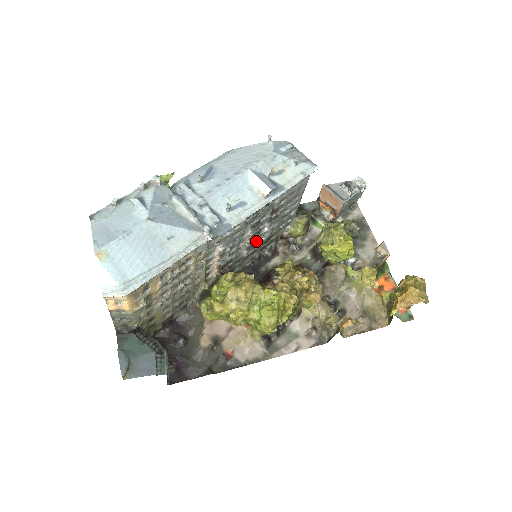
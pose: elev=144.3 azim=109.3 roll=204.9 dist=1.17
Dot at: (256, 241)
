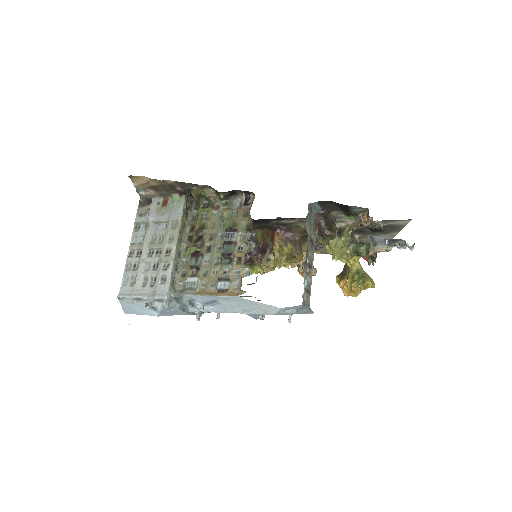
Dot at: occluded
